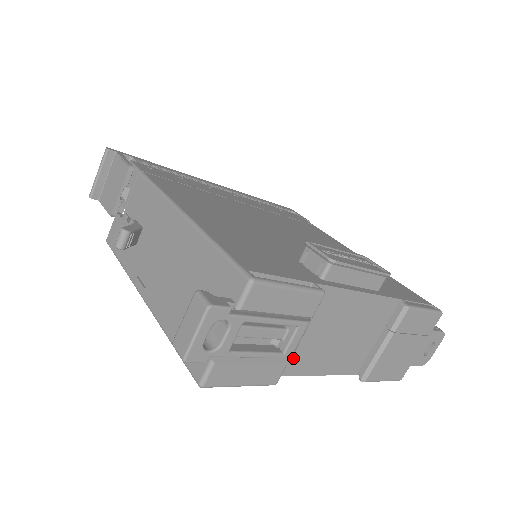
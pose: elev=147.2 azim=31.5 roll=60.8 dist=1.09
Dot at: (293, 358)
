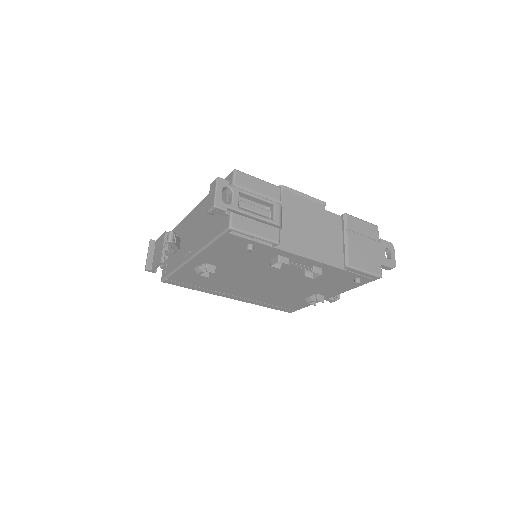
Dot at: (286, 239)
